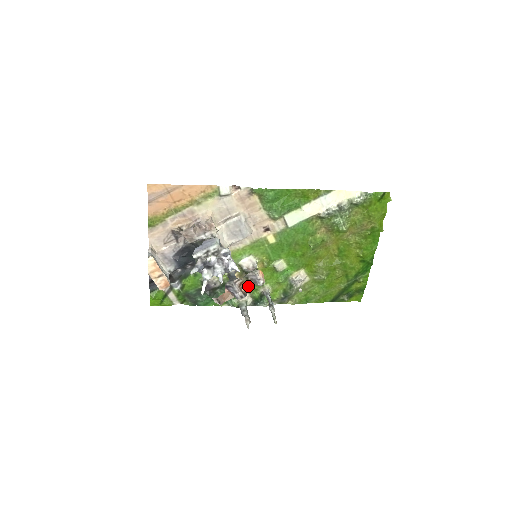
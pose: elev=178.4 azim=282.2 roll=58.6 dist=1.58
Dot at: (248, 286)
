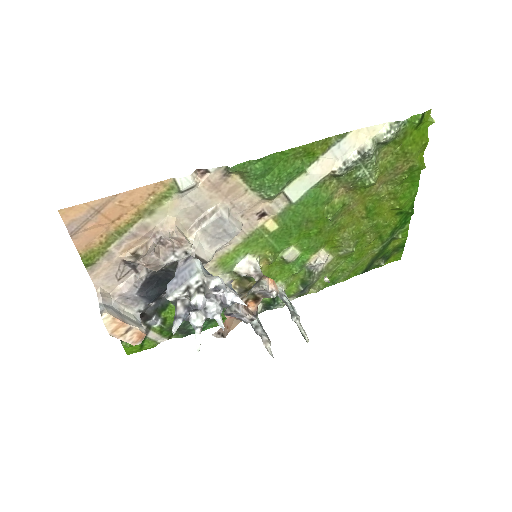
Dot at: (256, 302)
